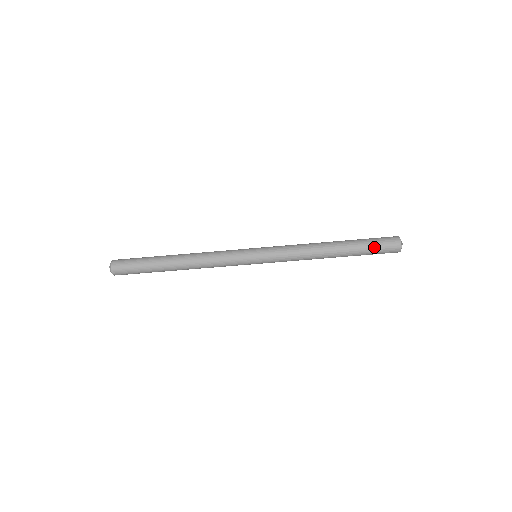
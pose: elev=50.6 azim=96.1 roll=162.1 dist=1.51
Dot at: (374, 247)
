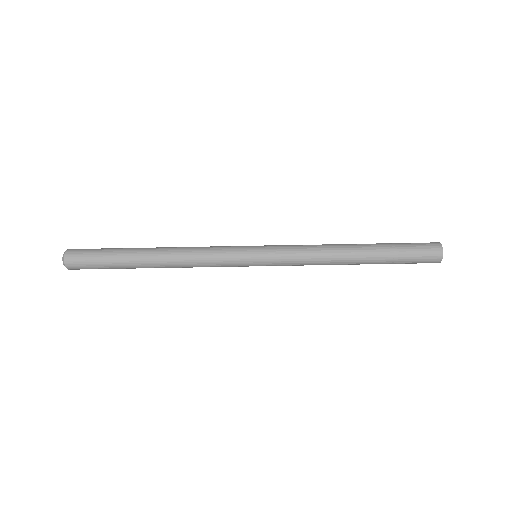
Dot at: (408, 261)
